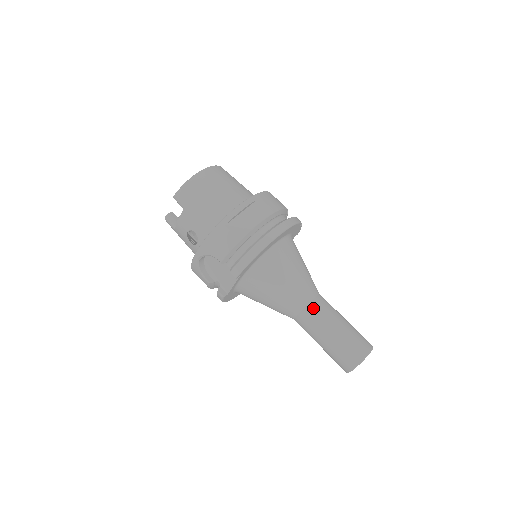
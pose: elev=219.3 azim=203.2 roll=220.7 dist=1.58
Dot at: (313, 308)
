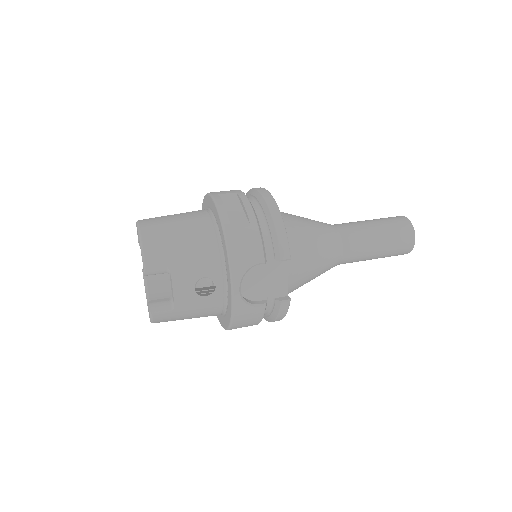
Dot at: (345, 232)
